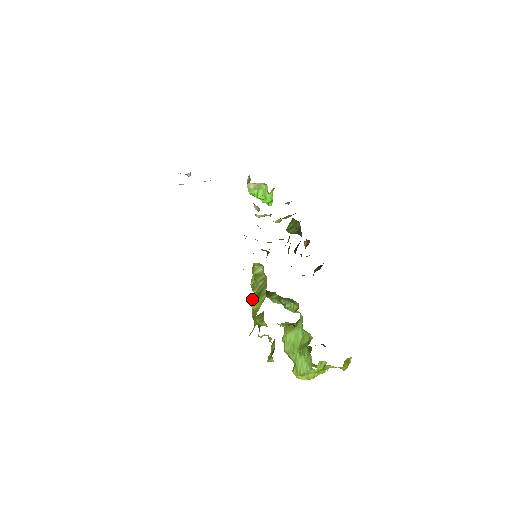
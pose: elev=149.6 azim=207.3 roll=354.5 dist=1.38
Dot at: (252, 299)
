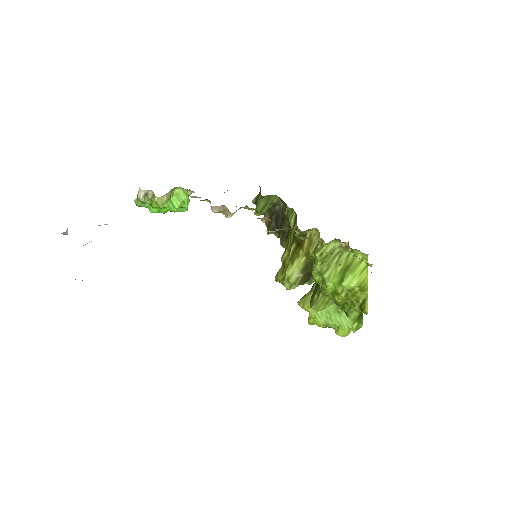
Dot at: (329, 283)
